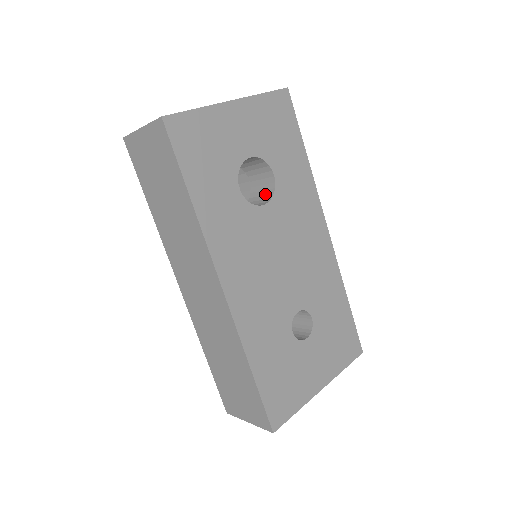
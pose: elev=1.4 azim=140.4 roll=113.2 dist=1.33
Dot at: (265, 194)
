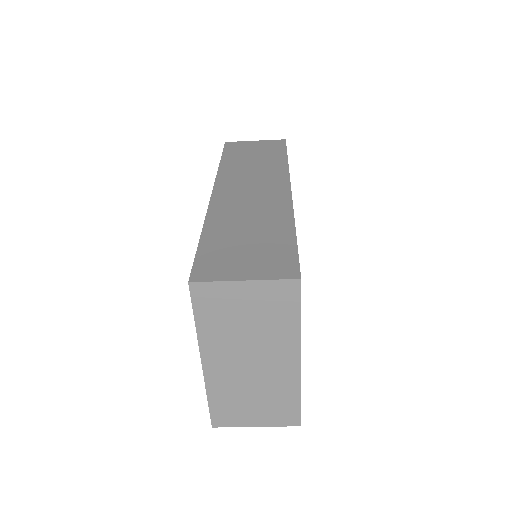
Dot at: occluded
